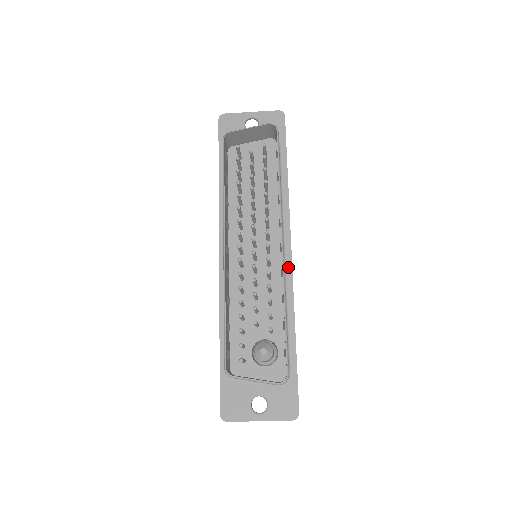
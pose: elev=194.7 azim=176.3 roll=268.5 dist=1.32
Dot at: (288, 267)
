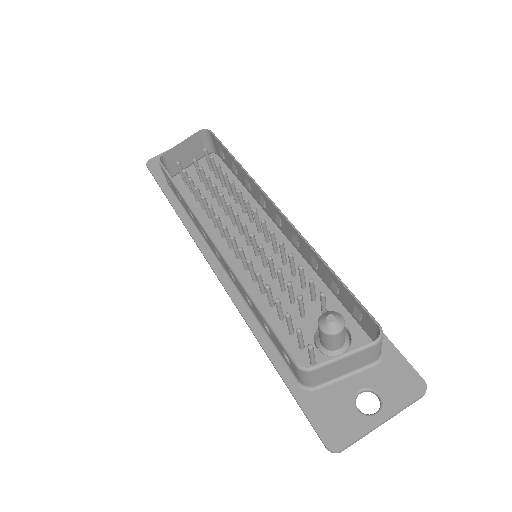
Dot at: occluded
